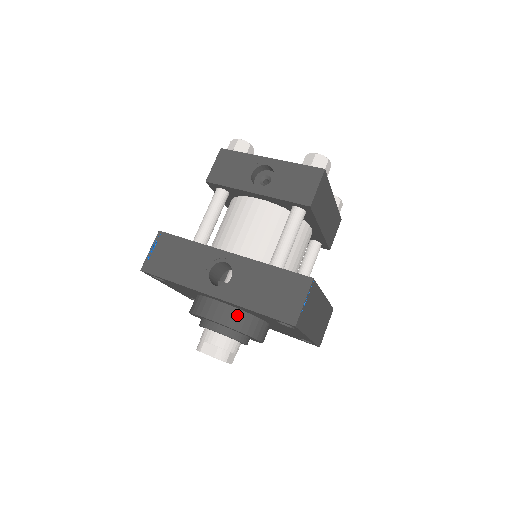
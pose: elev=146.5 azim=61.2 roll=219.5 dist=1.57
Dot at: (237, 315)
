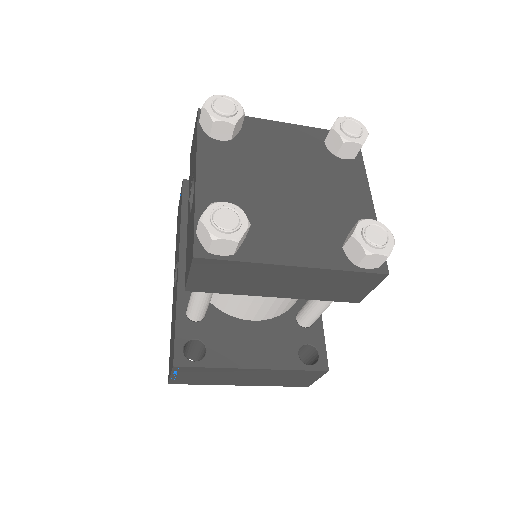
Dot at: occluded
